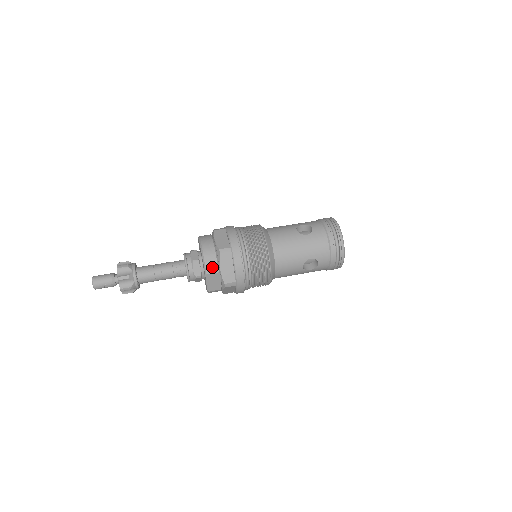
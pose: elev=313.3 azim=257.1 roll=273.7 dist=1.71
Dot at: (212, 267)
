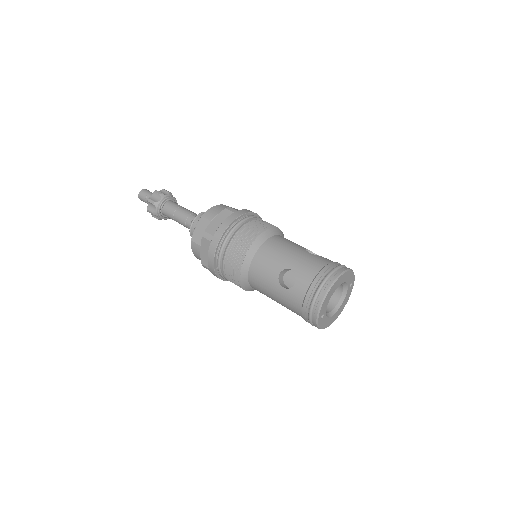
Dot at: (211, 214)
